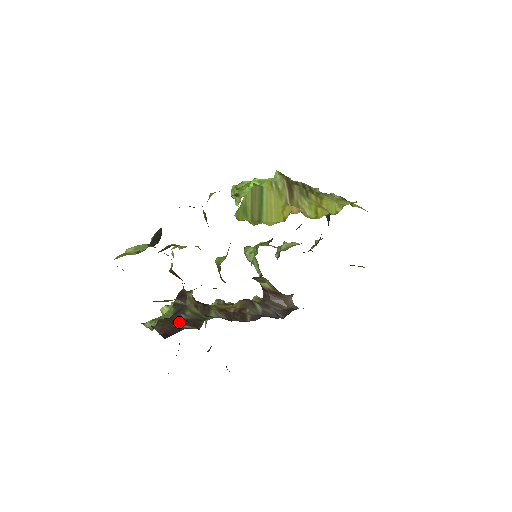
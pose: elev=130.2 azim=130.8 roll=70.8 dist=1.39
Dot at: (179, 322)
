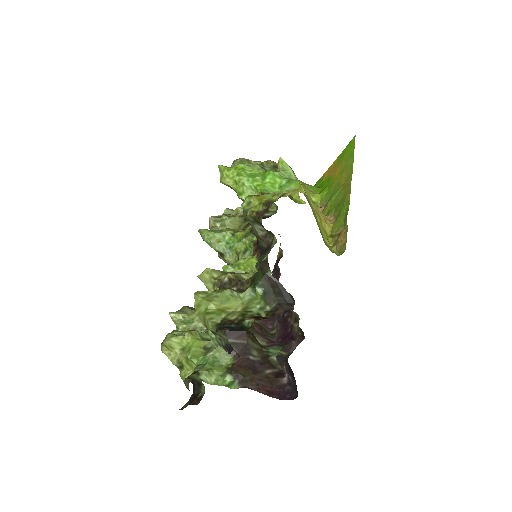
Dot at: (257, 368)
